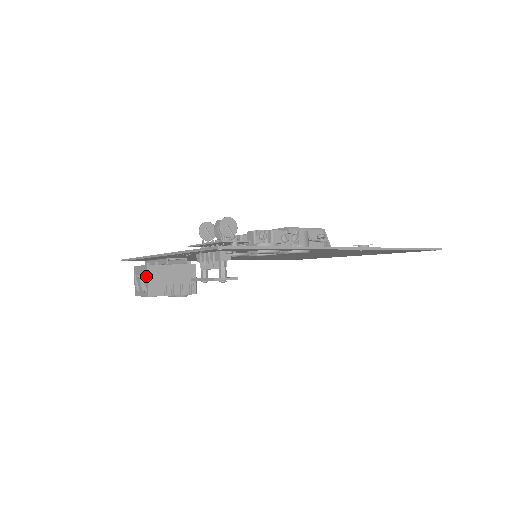
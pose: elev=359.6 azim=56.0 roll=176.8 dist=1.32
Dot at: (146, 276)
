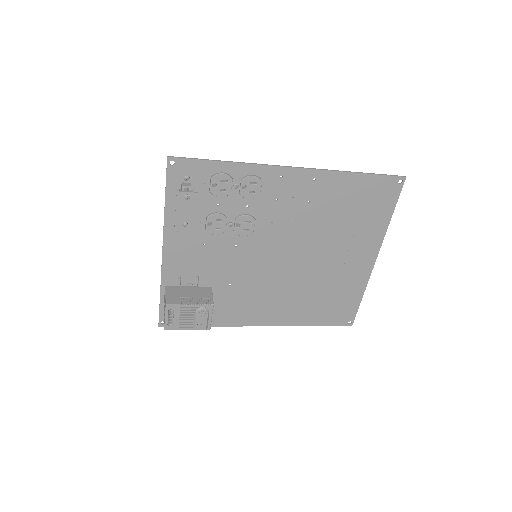
Dot at: (165, 294)
